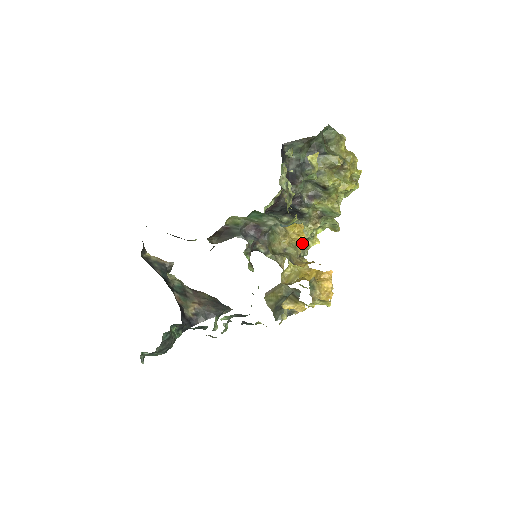
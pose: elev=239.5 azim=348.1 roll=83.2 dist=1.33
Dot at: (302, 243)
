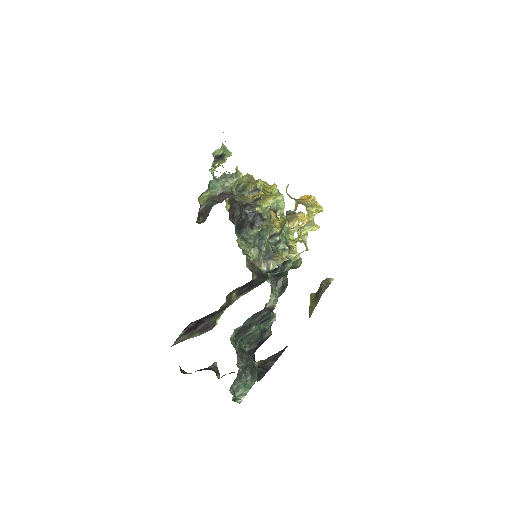
Dot at: (286, 245)
